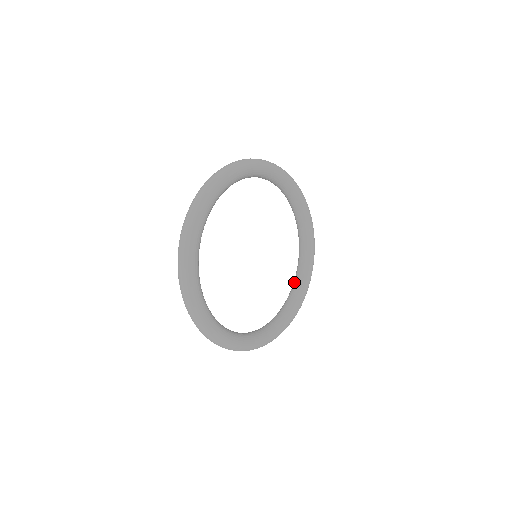
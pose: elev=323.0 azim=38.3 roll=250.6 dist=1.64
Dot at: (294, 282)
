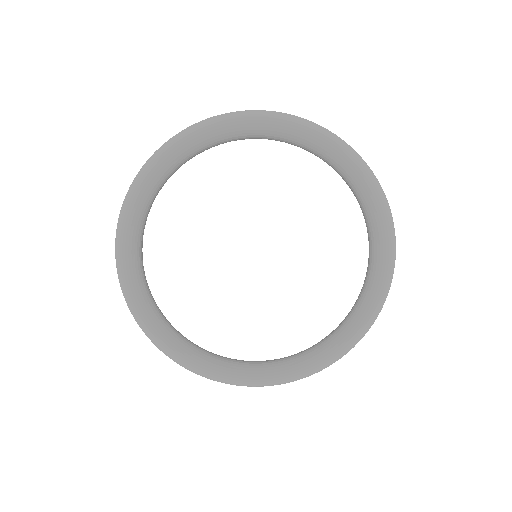
Dot at: occluded
